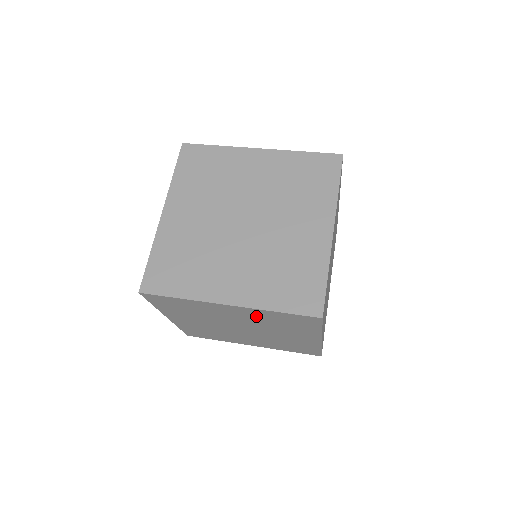
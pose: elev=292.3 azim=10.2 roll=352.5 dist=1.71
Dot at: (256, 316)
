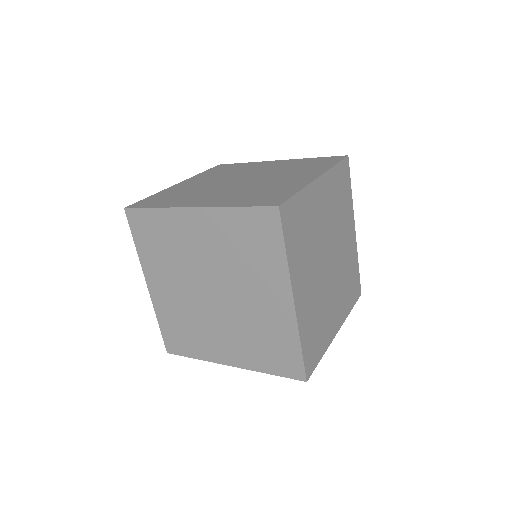
Dot at: (220, 234)
